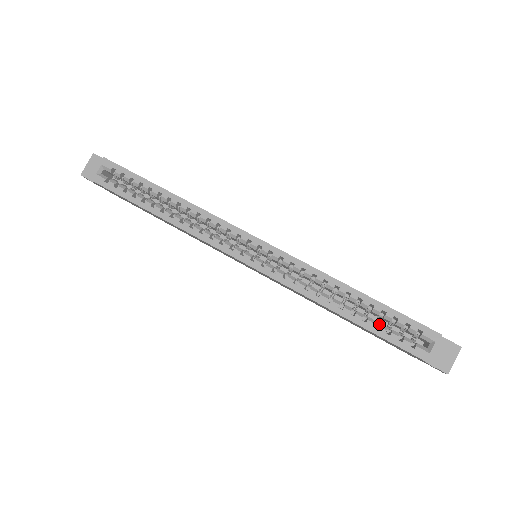
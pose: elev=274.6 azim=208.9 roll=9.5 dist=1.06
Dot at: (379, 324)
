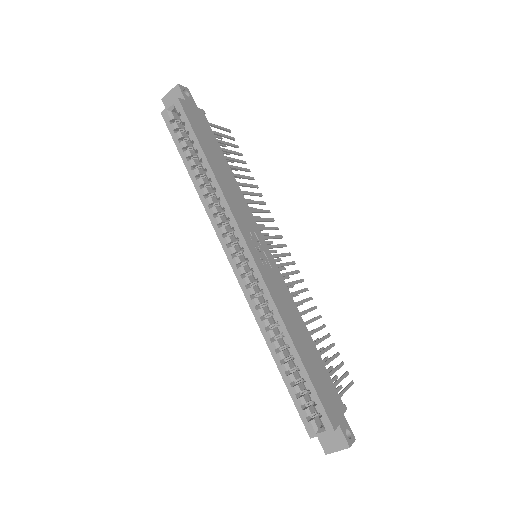
Dot at: (298, 384)
